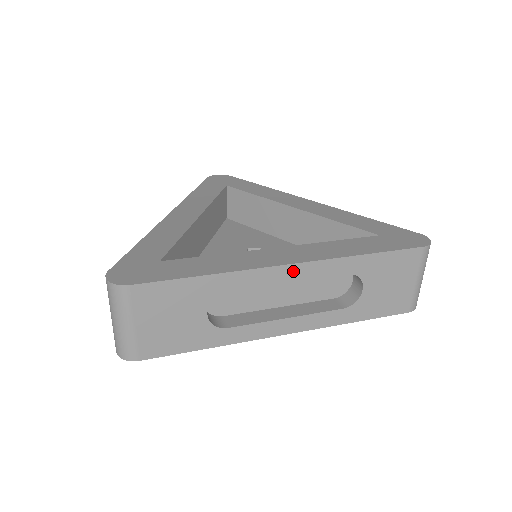
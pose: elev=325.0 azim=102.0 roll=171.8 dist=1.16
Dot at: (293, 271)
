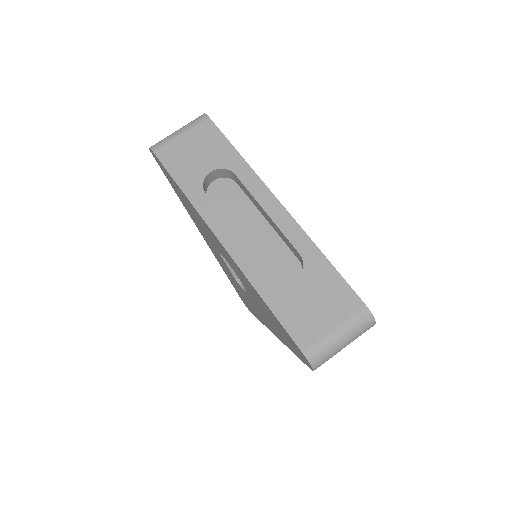
Dot at: (276, 208)
